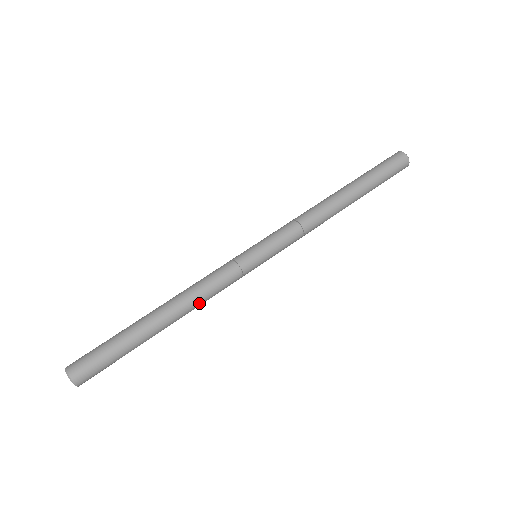
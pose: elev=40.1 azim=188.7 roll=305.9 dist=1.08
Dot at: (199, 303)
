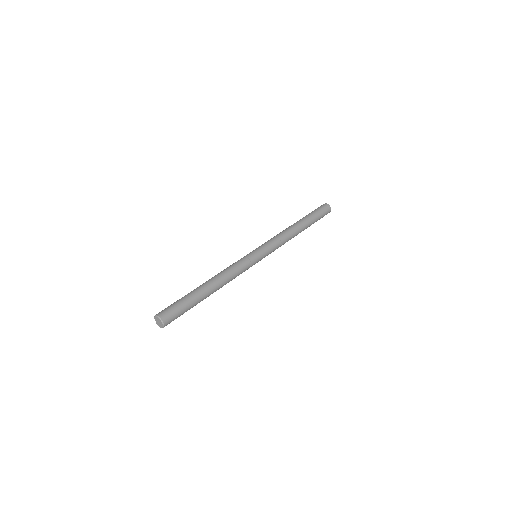
Dot at: occluded
